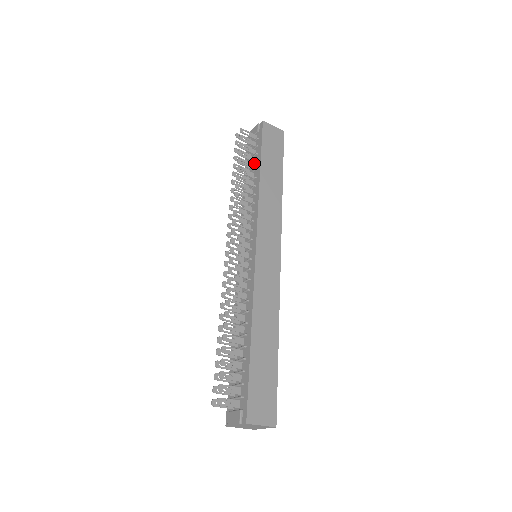
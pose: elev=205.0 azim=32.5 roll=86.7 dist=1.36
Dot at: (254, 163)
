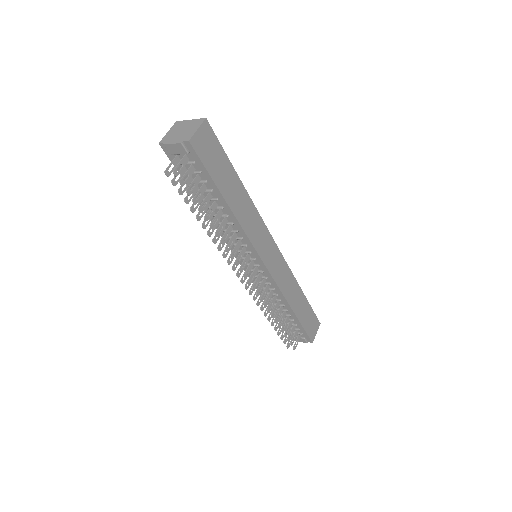
Dot at: (209, 192)
